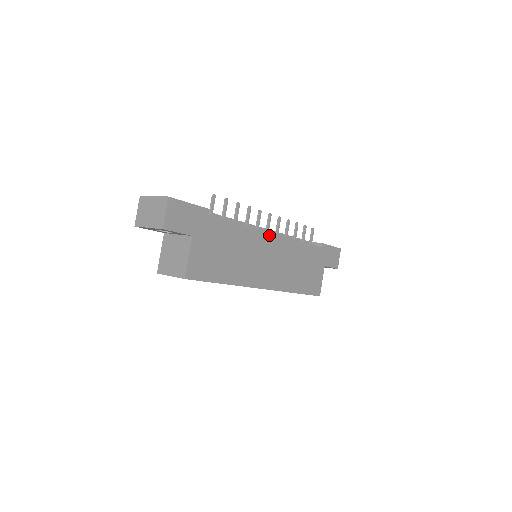
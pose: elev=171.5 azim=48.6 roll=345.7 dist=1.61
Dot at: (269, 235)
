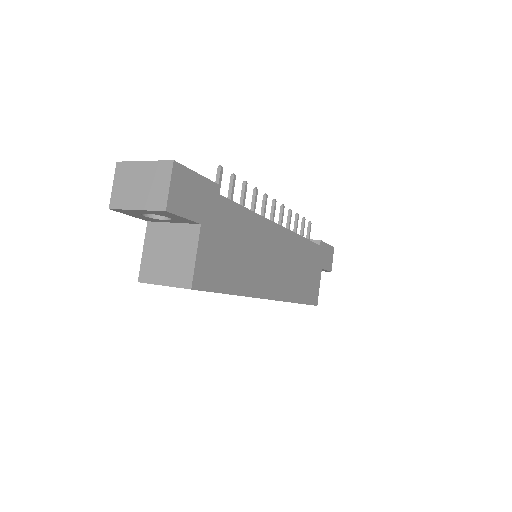
Dot at: (277, 227)
